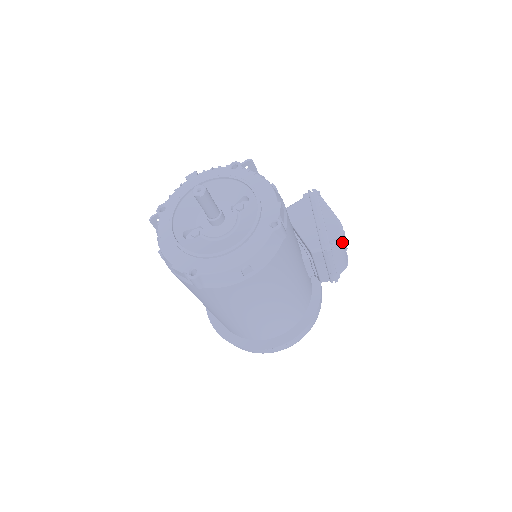
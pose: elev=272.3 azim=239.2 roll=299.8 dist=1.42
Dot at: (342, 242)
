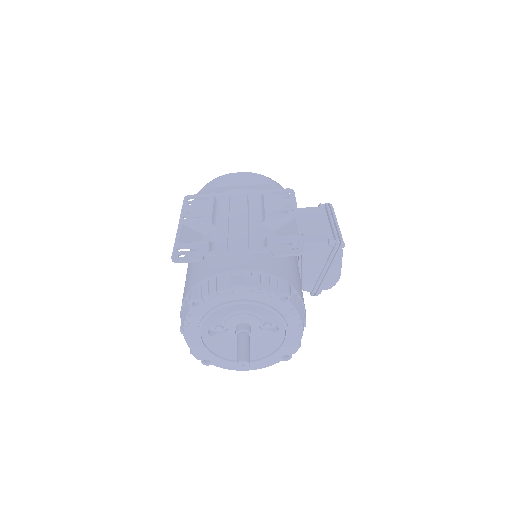
Dot at: occluded
